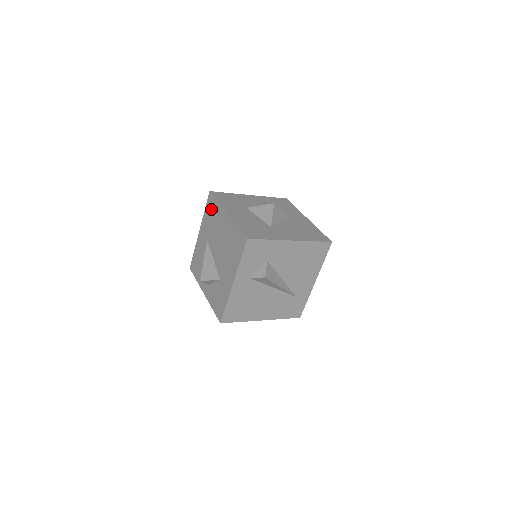
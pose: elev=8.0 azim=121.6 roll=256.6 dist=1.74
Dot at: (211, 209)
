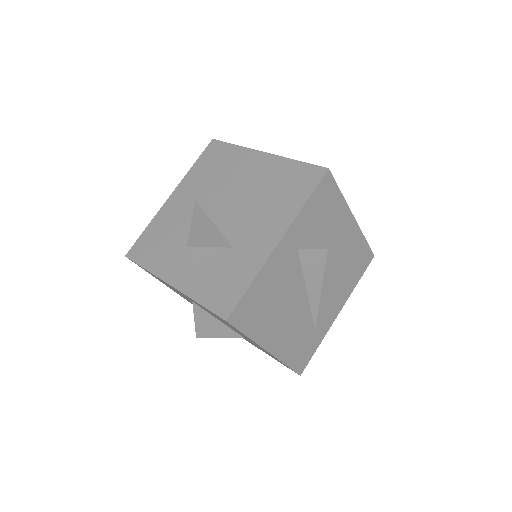
Dot at: (215, 158)
